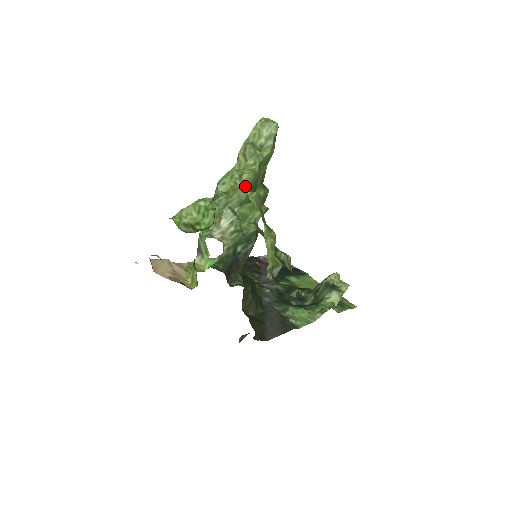
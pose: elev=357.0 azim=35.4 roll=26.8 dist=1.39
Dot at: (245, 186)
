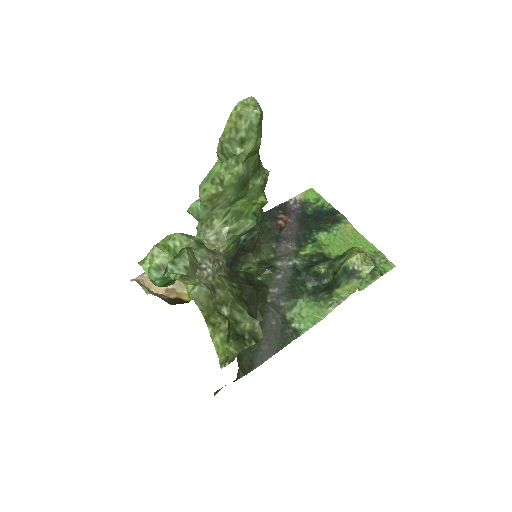
Dot at: (229, 191)
